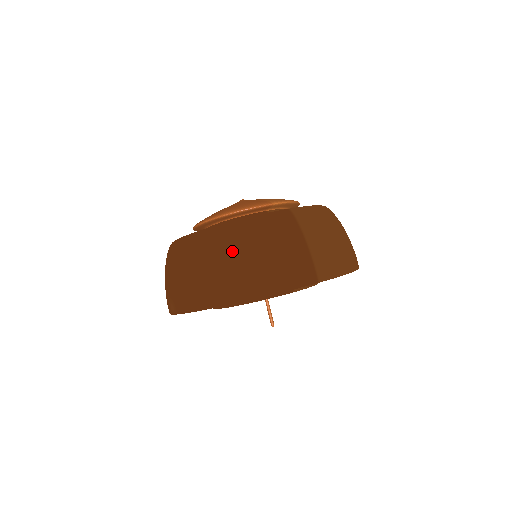
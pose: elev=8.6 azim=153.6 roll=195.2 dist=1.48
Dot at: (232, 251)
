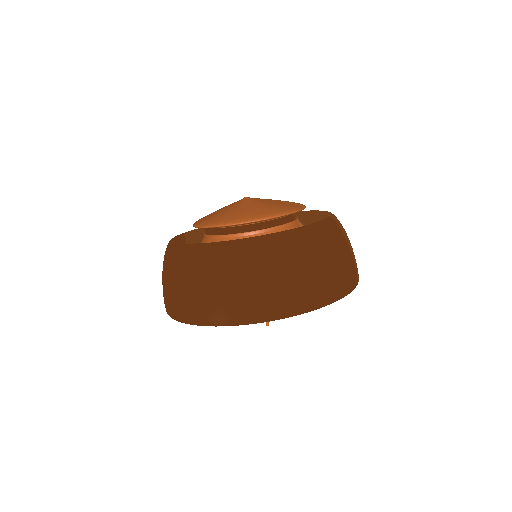
Dot at: (310, 259)
